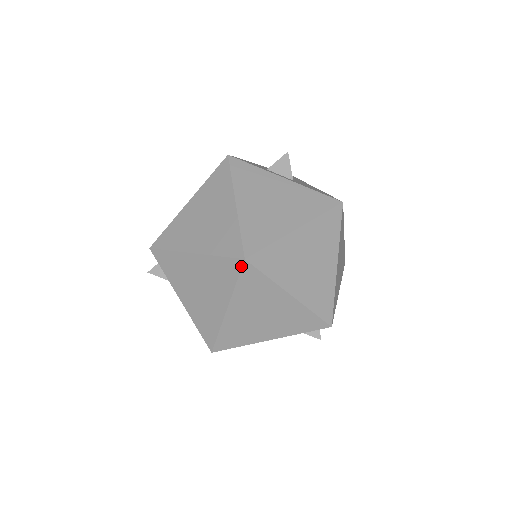
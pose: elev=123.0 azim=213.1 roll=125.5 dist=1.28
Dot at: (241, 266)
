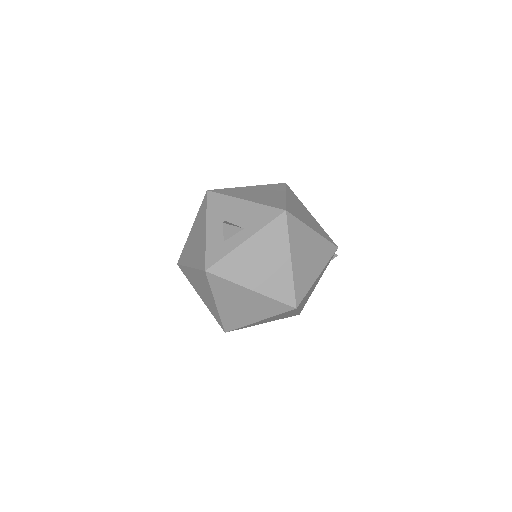
Dot at: occluded
